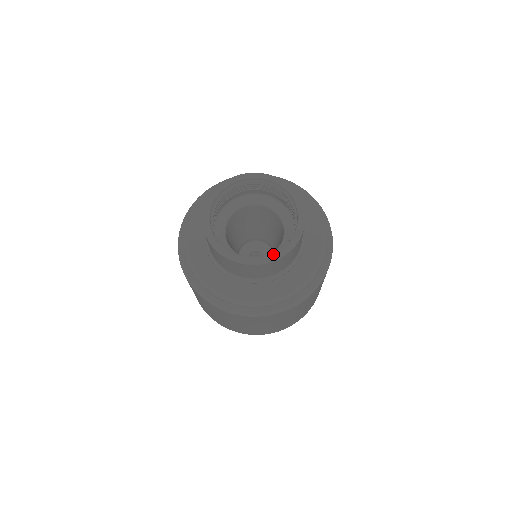
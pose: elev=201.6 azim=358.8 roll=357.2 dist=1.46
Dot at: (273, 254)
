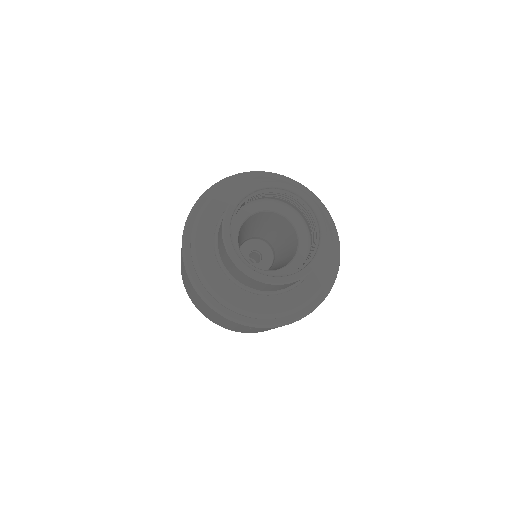
Dot at: (279, 278)
